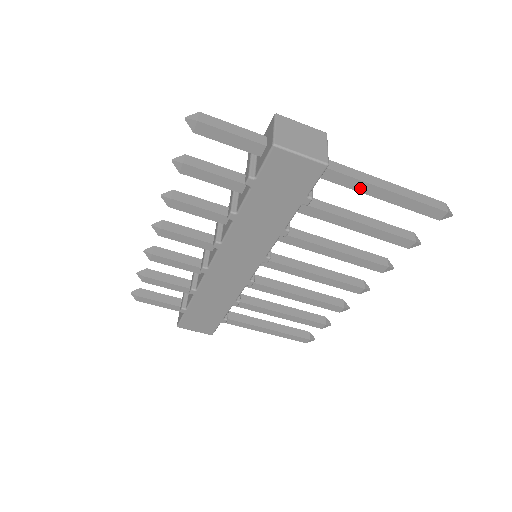
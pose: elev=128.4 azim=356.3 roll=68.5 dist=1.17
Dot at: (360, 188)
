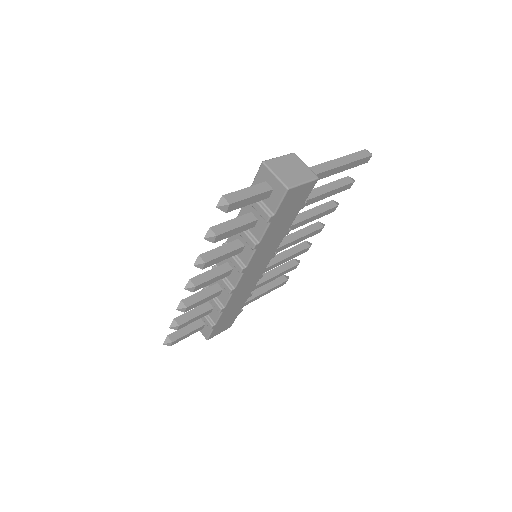
Dot at: (326, 175)
